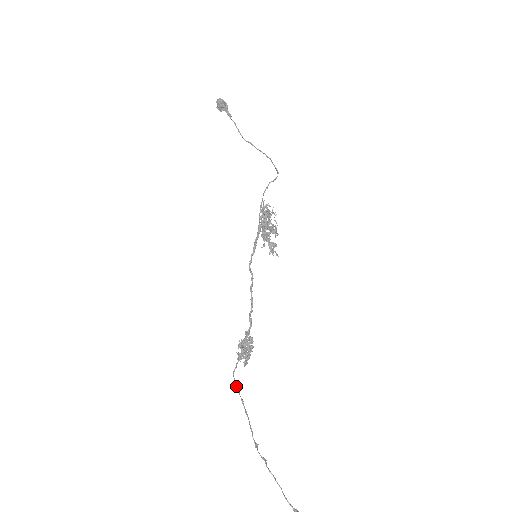
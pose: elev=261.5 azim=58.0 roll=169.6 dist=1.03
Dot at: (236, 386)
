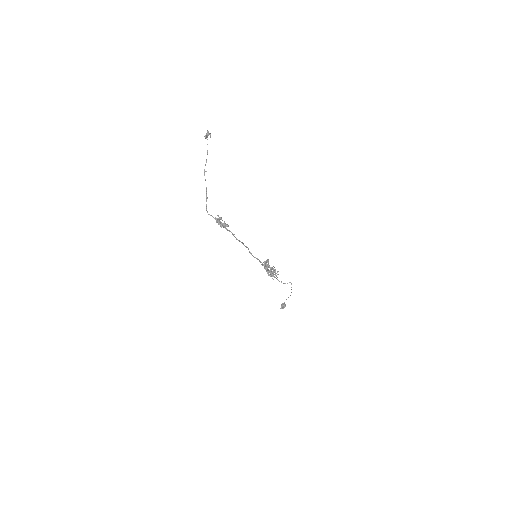
Dot at: occluded
